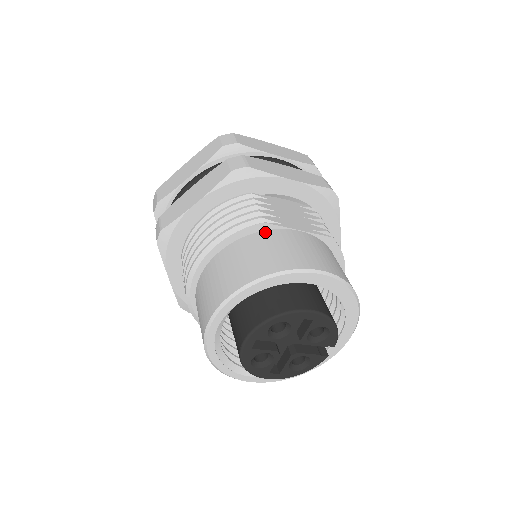
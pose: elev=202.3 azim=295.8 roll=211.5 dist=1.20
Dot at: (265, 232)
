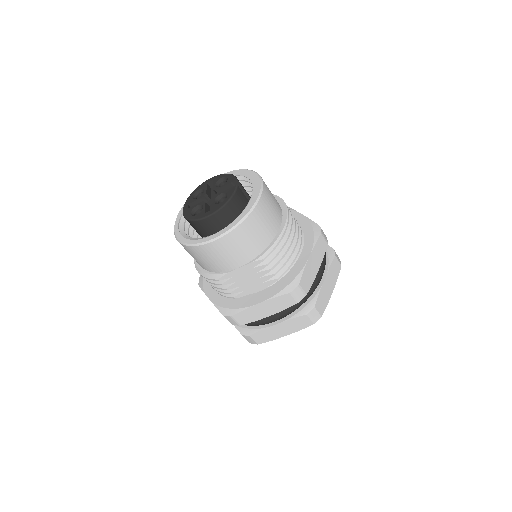
Dot at: occluded
